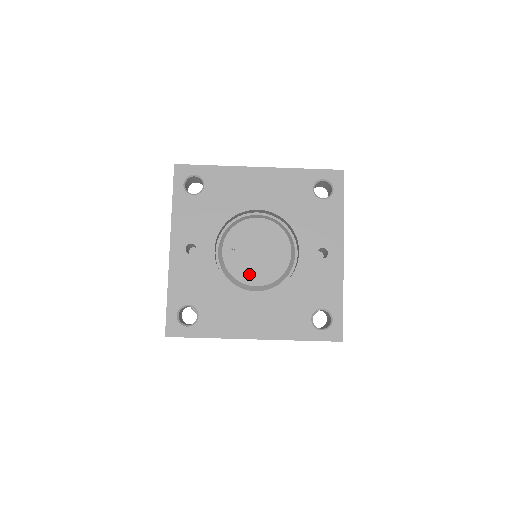
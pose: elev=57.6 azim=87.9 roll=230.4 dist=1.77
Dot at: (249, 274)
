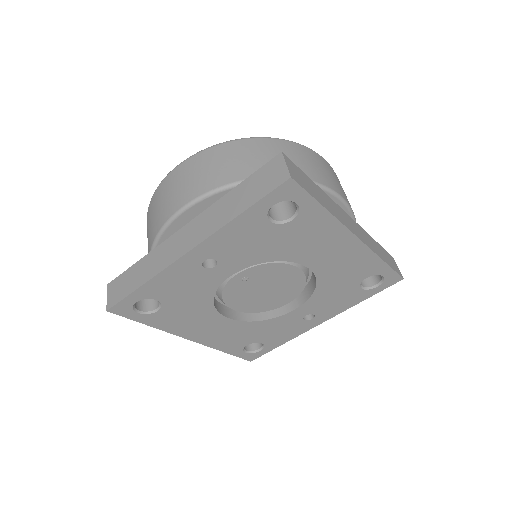
Dot at: (238, 300)
